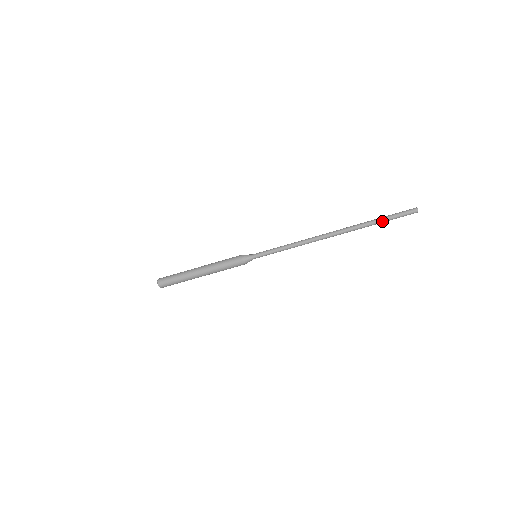
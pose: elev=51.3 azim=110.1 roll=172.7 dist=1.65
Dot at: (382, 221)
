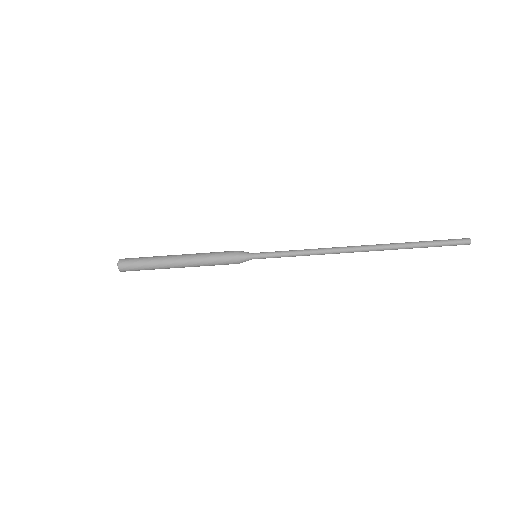
Dot at: (424, 247)
